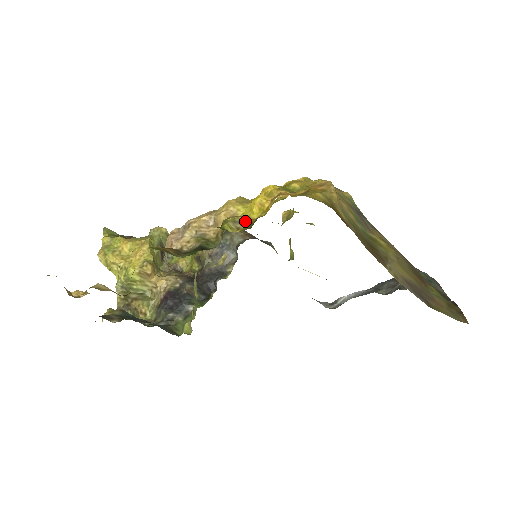
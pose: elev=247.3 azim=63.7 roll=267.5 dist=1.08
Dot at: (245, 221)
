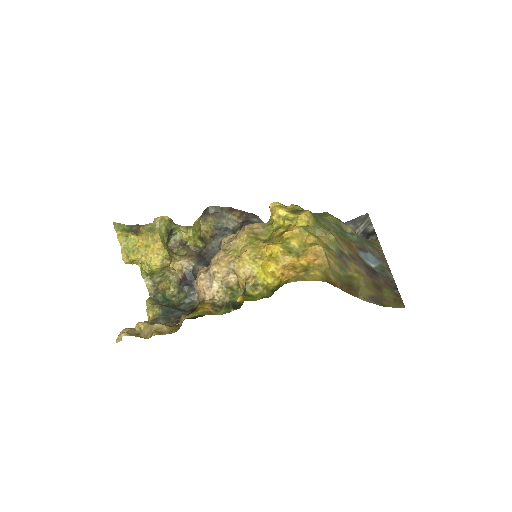
Dot at: (261, 283)
